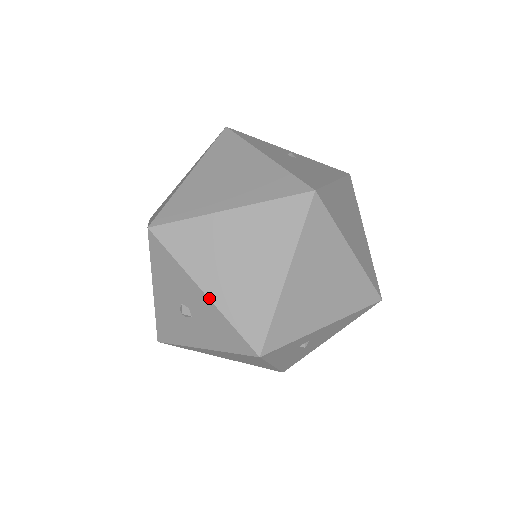
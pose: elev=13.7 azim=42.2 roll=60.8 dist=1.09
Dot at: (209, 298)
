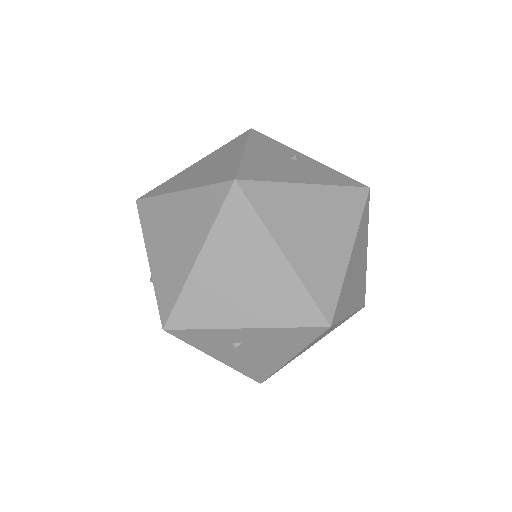
Dot at: (150, 266)
